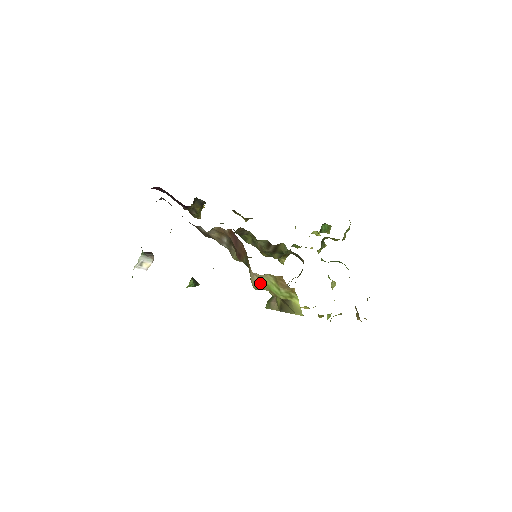
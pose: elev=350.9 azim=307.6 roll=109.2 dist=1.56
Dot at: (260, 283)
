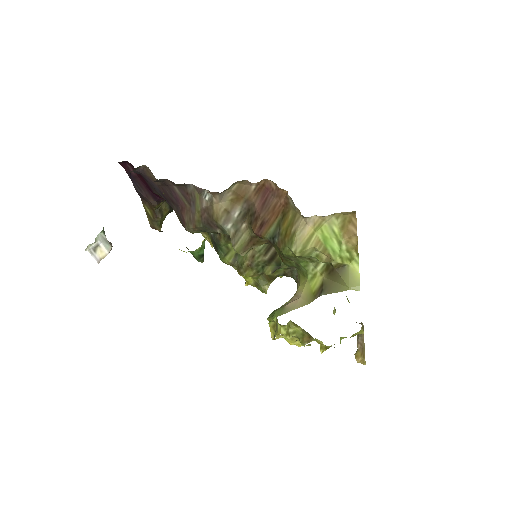
Dot at: (313, 236)
